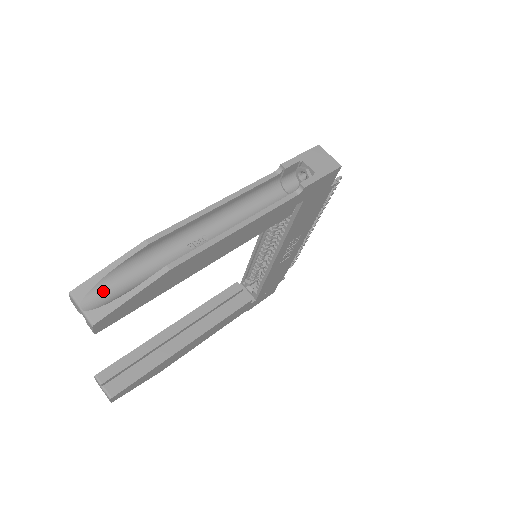
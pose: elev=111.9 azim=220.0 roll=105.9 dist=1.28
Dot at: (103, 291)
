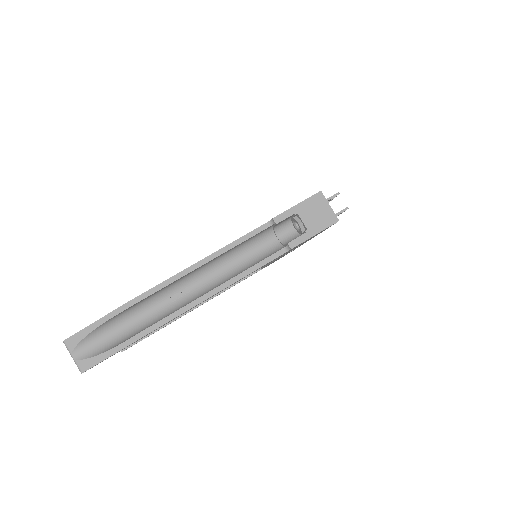
Dot at: (91, 342)
